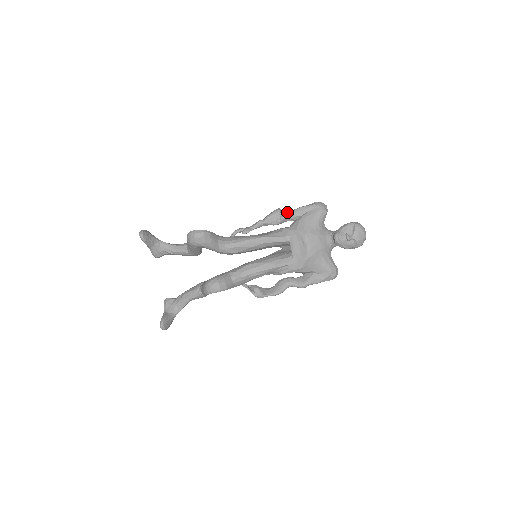
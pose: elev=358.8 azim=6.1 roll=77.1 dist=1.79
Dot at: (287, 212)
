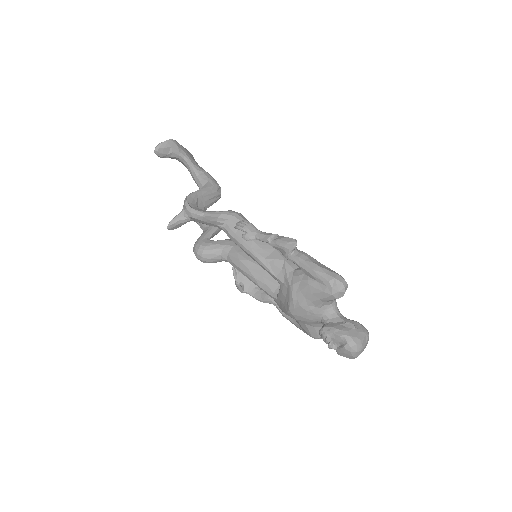
Dot at: (297, 259)
